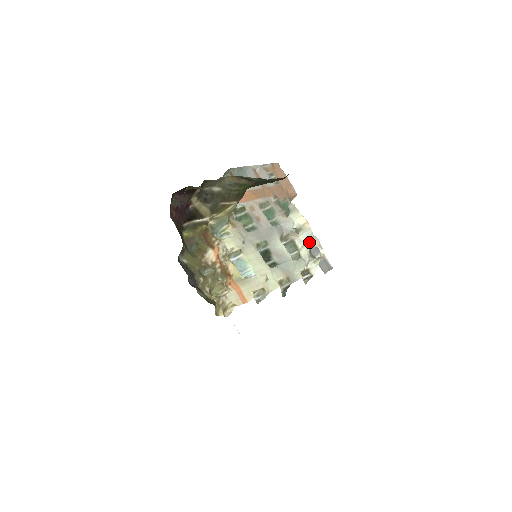
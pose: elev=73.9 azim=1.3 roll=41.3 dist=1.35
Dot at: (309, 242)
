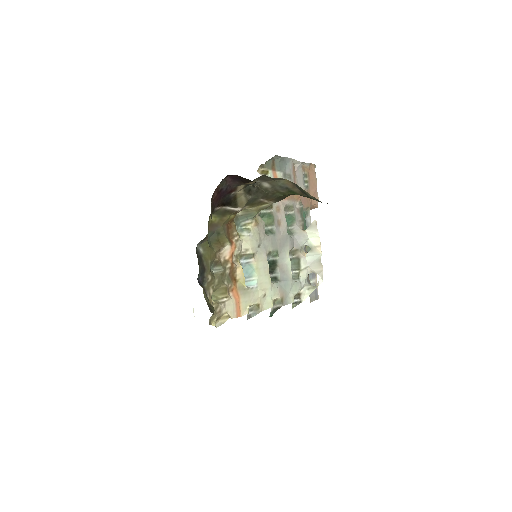
Dot at: (313, 267)
